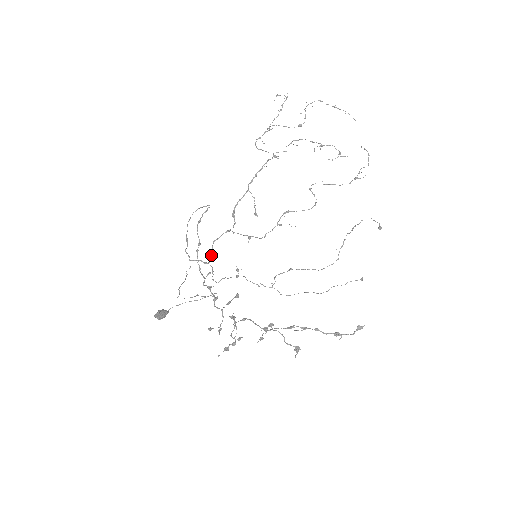
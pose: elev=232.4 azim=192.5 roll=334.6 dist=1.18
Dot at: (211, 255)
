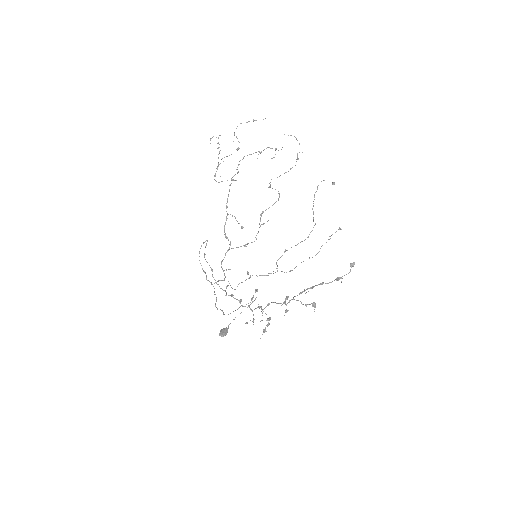
Dot at: occluded
